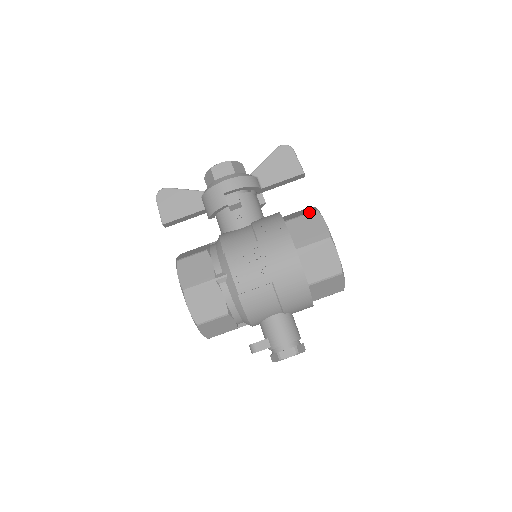
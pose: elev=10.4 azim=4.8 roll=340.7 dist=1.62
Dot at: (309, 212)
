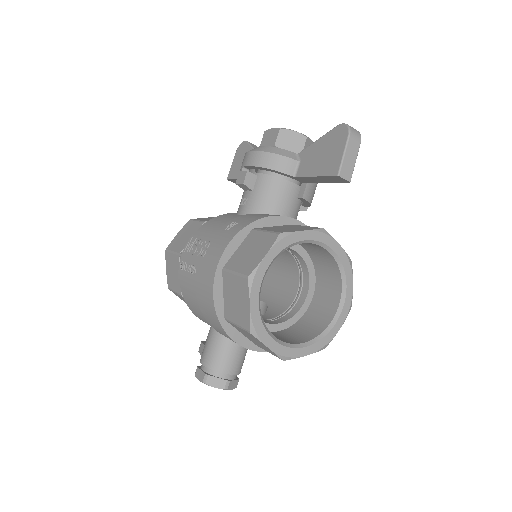
Dot at: (274, 231)
